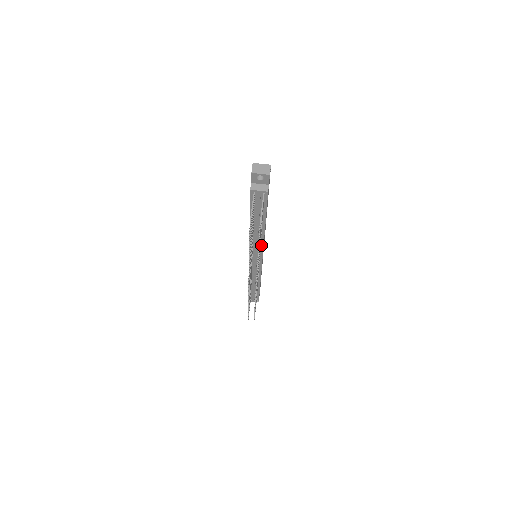
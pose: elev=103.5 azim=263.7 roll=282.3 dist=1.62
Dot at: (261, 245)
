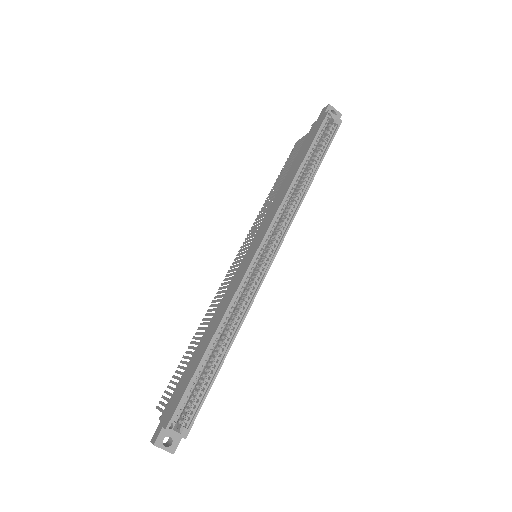
Dot at: occluded
